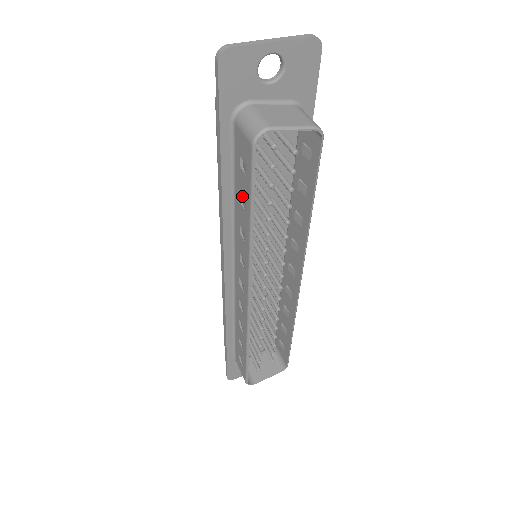
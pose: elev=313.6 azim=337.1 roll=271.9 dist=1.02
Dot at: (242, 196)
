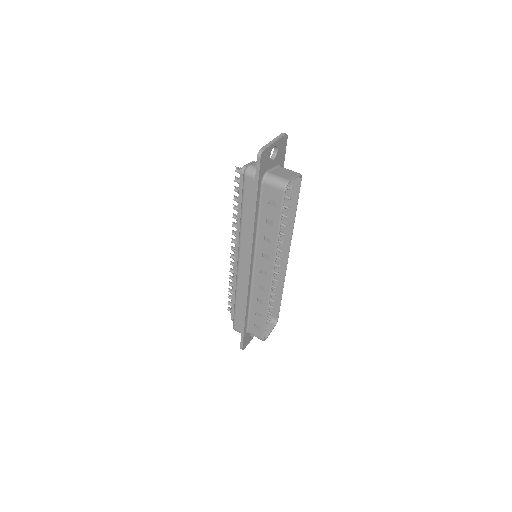
Dot at: (270, 219)
